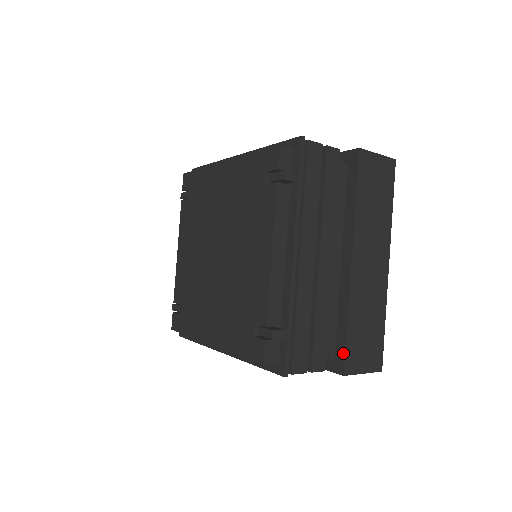
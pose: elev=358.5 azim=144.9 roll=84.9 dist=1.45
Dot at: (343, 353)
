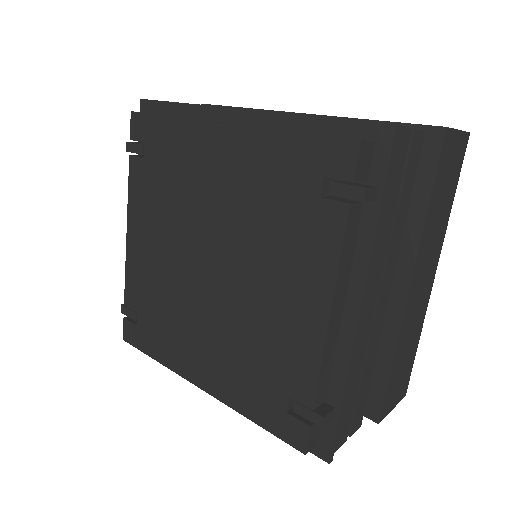
Dot at: (381, 399)
